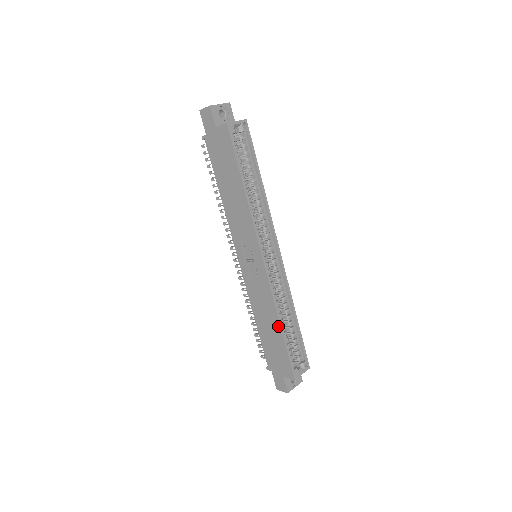
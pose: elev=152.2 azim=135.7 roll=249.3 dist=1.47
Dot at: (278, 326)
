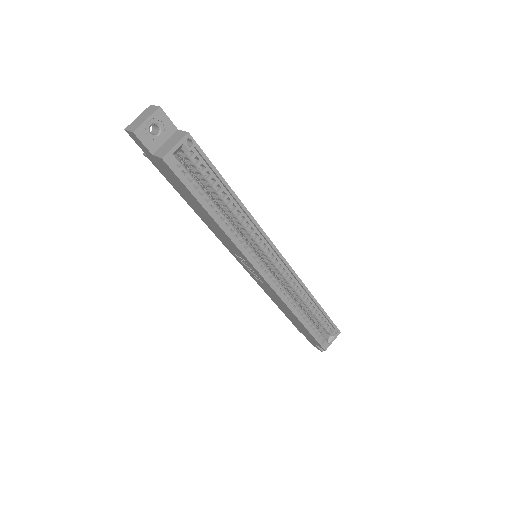
Dot at: (296, 318)
